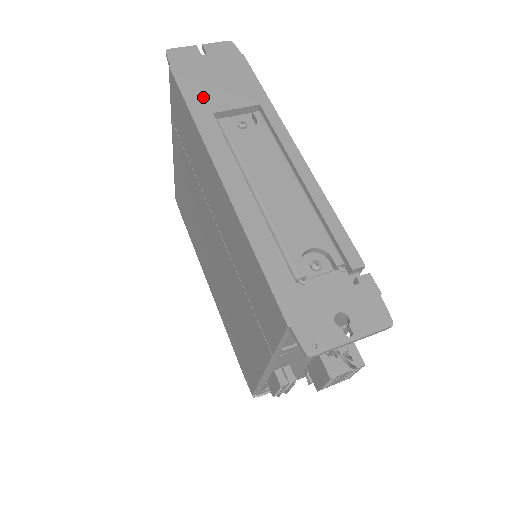
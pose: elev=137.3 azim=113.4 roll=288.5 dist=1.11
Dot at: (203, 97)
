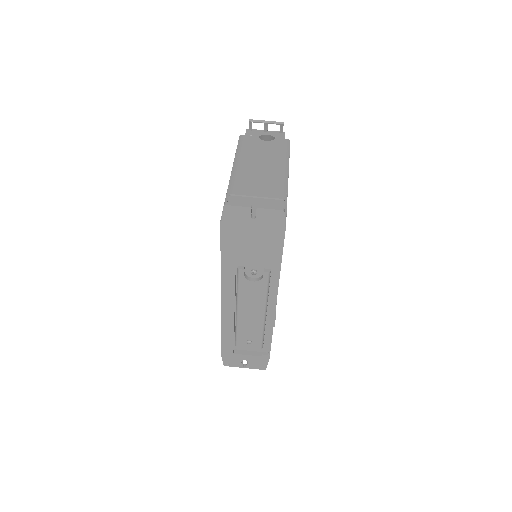
Dot at: (234, 253)
